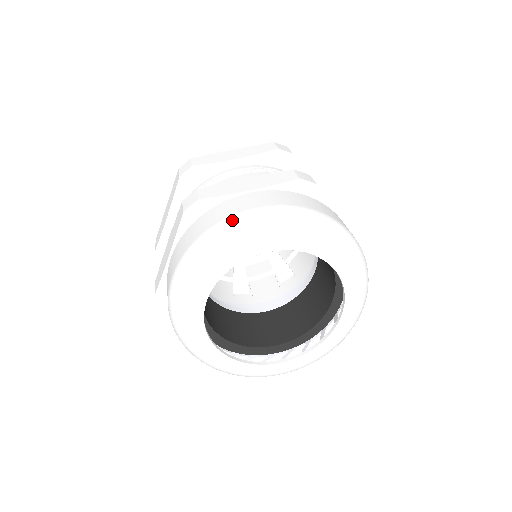
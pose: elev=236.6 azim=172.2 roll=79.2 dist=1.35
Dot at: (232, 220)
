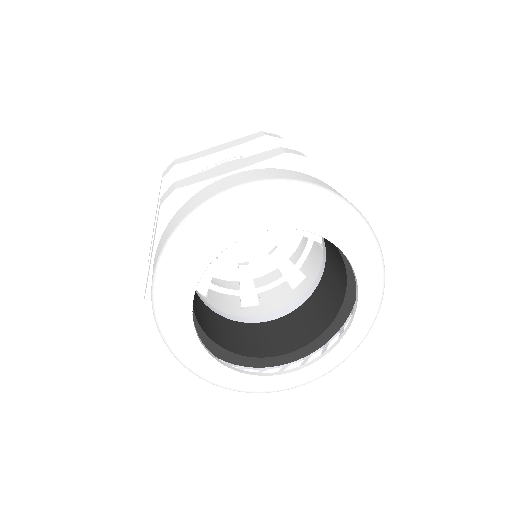
Dot at: (210, 202)
